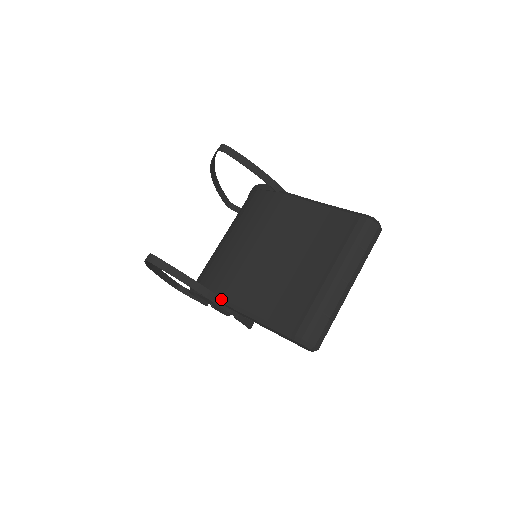
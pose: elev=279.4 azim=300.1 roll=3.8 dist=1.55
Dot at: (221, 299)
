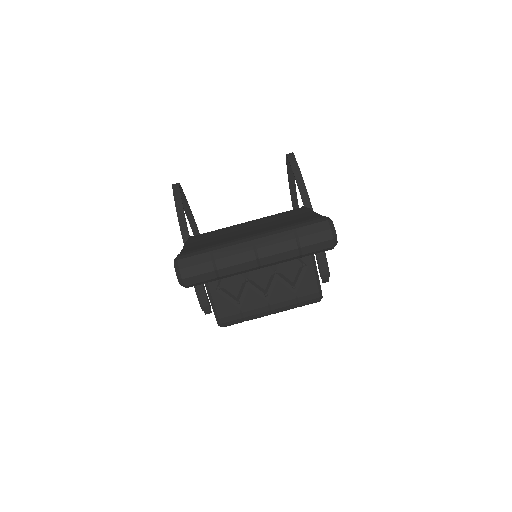
Dot at: occluded
